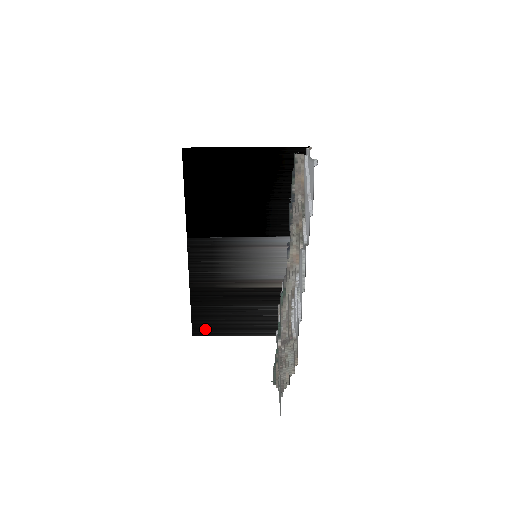
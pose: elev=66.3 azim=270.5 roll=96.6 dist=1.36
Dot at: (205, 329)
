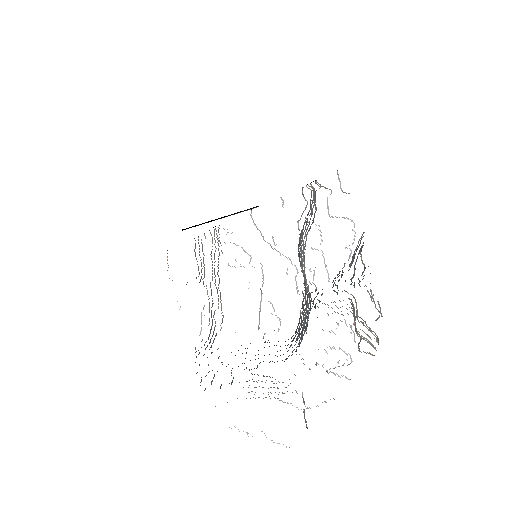
Dot at: occluded
